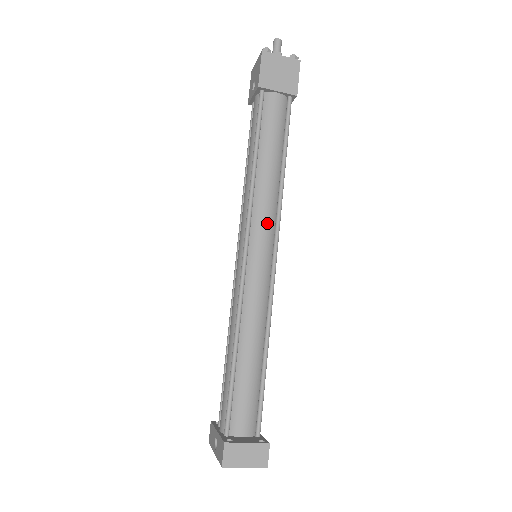
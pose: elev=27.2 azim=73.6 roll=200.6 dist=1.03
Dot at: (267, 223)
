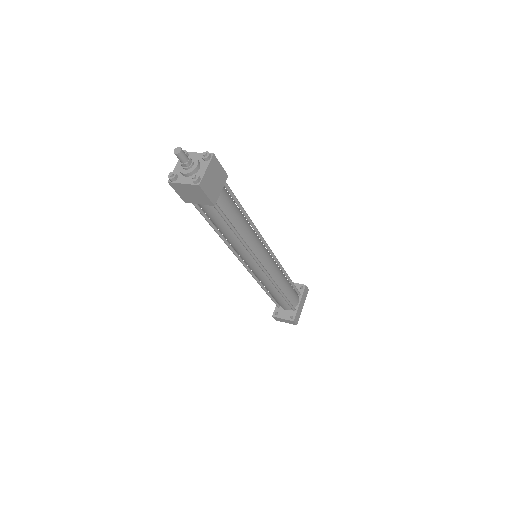
Dot at: (246, 257)
